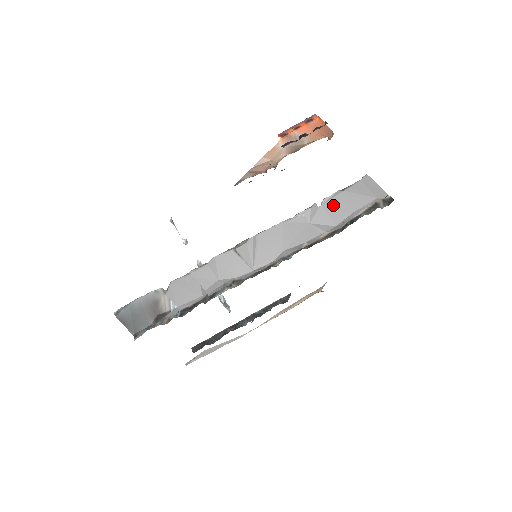
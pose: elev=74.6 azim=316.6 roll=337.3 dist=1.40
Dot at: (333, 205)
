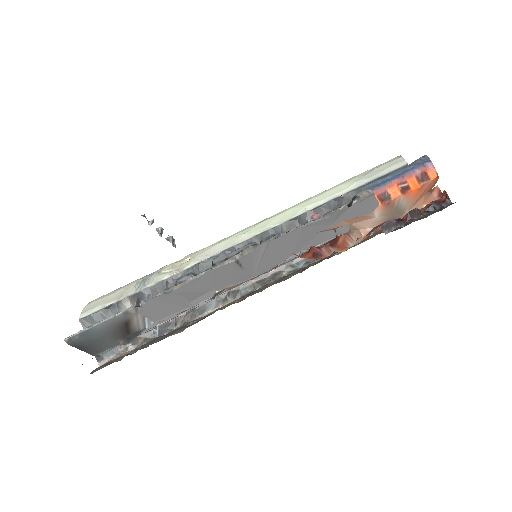
Dot at: (364, 205)
